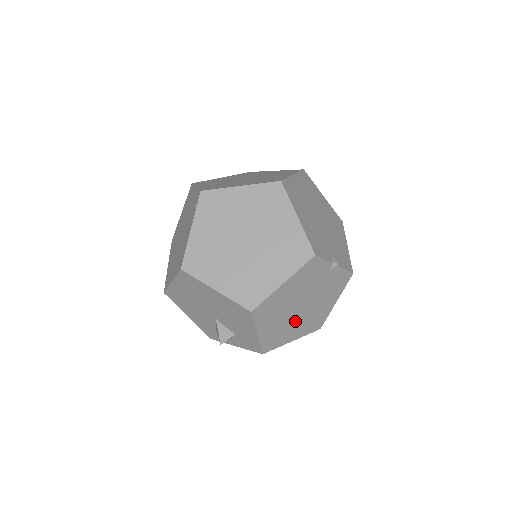
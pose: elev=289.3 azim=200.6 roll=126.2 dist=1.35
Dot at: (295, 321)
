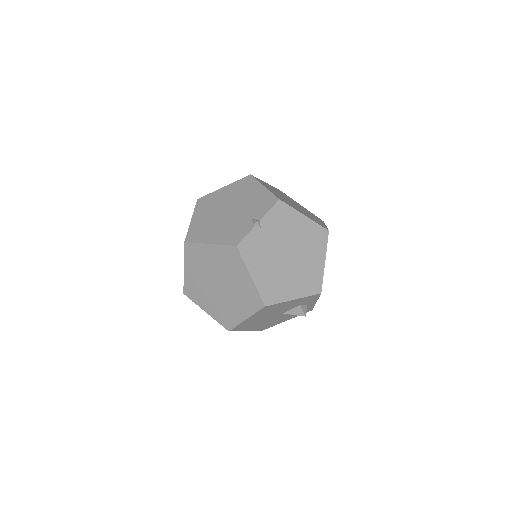
Dot at: (302, 261)
